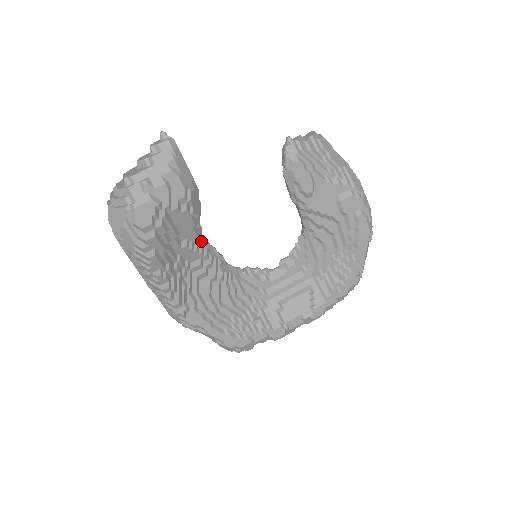
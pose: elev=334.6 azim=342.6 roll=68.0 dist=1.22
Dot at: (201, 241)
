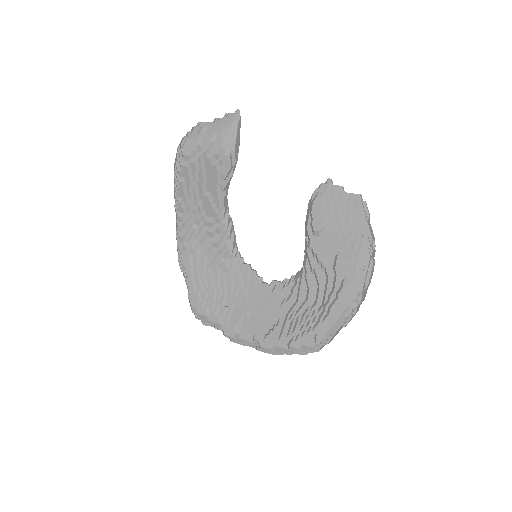
Dot at: (221, 204)
